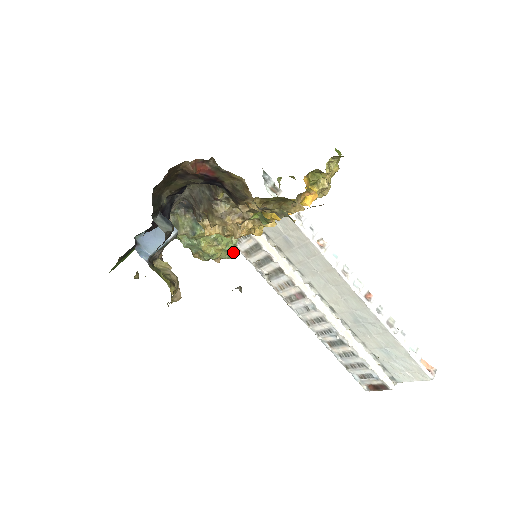
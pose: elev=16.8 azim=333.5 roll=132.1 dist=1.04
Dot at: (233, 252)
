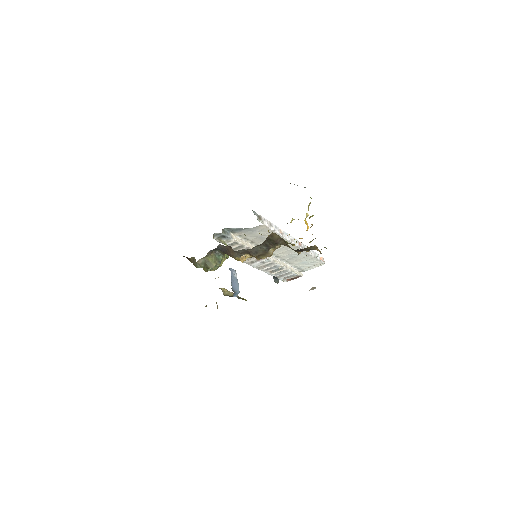
Dot at: occluded
